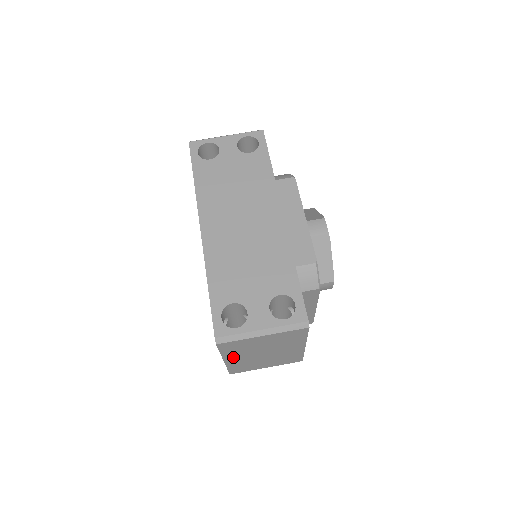
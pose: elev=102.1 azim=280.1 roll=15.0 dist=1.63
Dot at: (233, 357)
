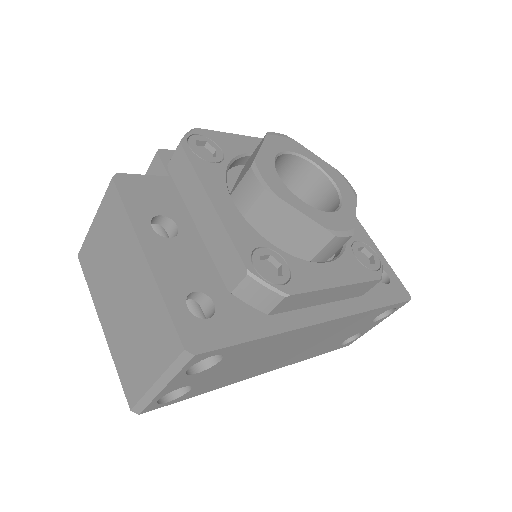
Dot at: occluded
